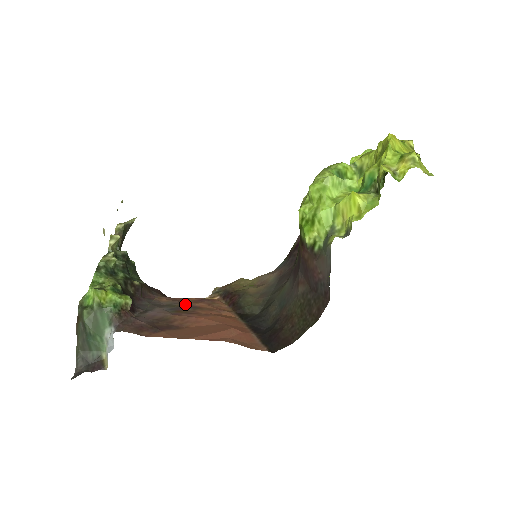
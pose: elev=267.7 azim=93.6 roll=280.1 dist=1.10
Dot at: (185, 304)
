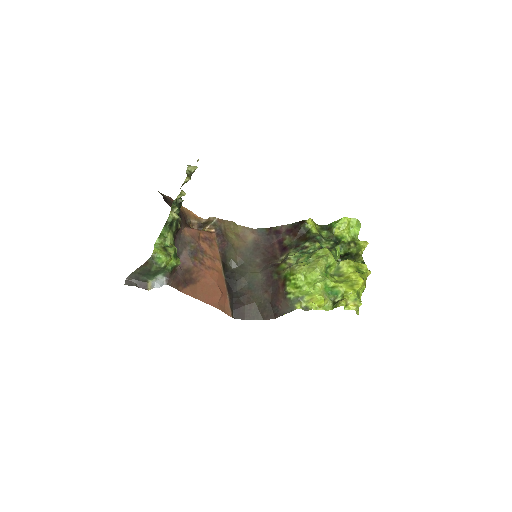
Dot at: (198, 245)
